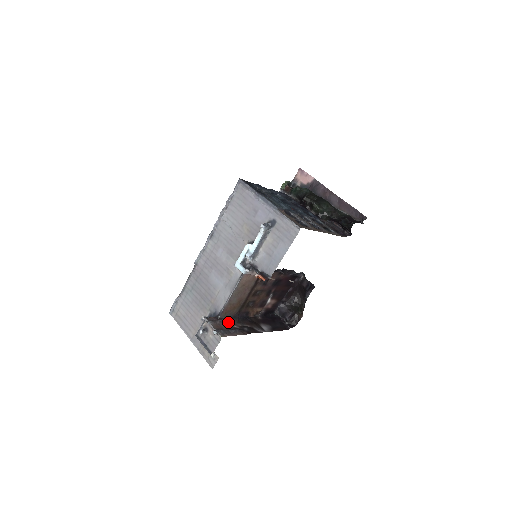
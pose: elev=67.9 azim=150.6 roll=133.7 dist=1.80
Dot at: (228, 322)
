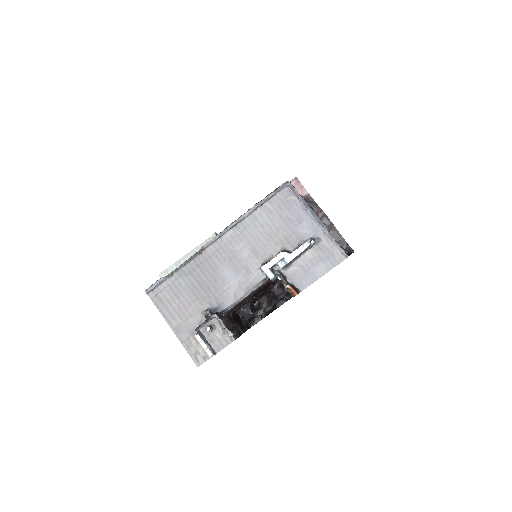
Dot at: (226, 321)
